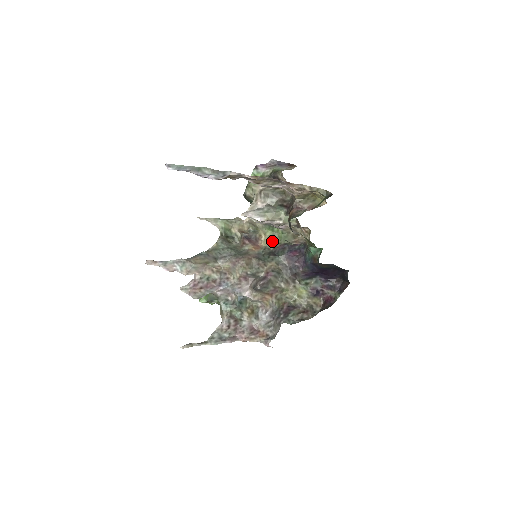
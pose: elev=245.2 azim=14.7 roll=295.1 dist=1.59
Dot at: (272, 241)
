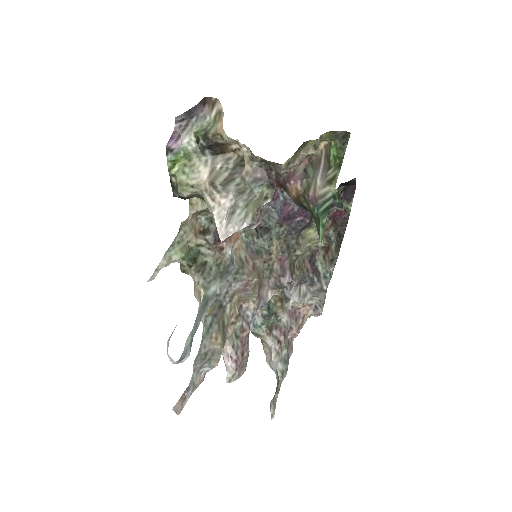
Dot at: occluded
